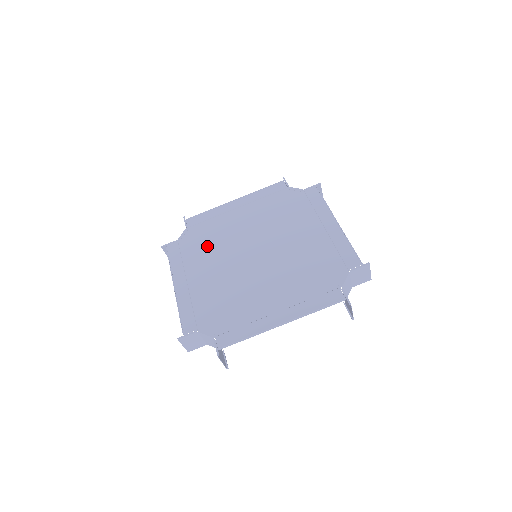
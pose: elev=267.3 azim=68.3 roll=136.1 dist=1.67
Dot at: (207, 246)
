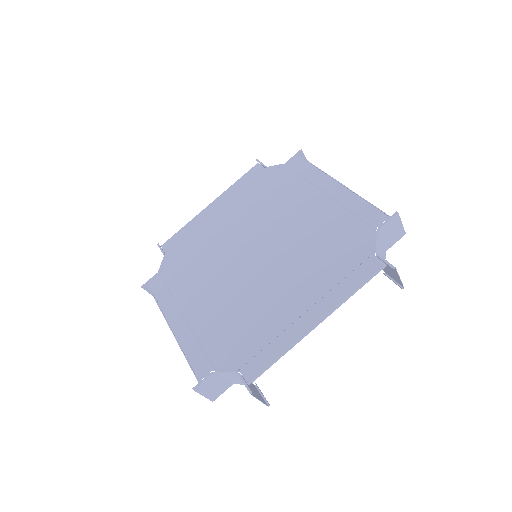
Dot at: (194, 266)
